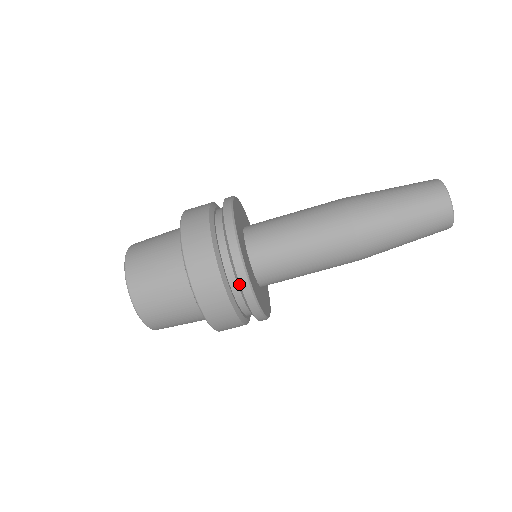
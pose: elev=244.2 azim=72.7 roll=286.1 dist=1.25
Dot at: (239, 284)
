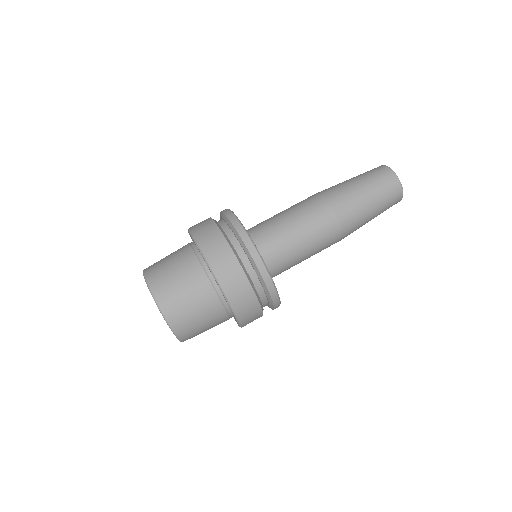
Dot at: (238, 235)
